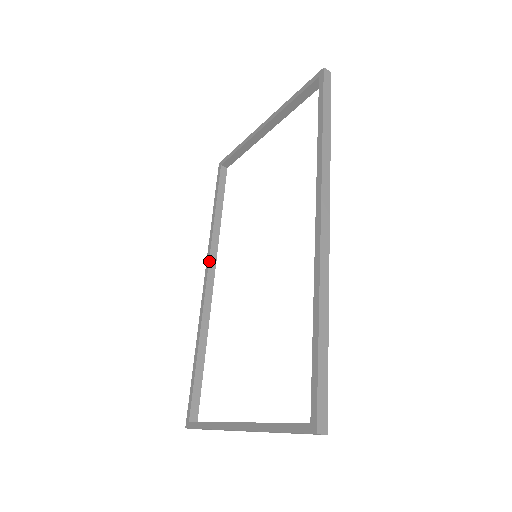
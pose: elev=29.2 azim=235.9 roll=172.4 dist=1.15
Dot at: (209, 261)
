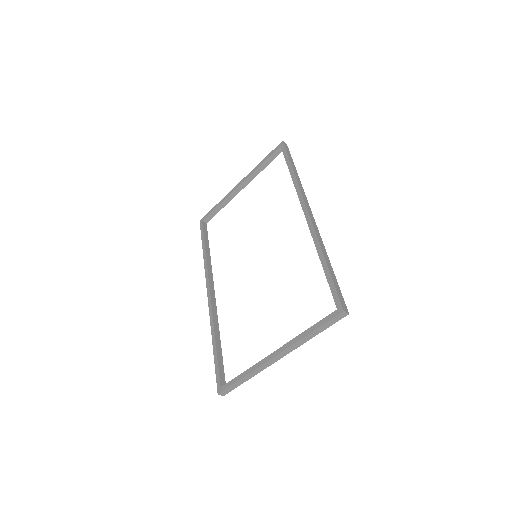
Dot at: (209, 280)
